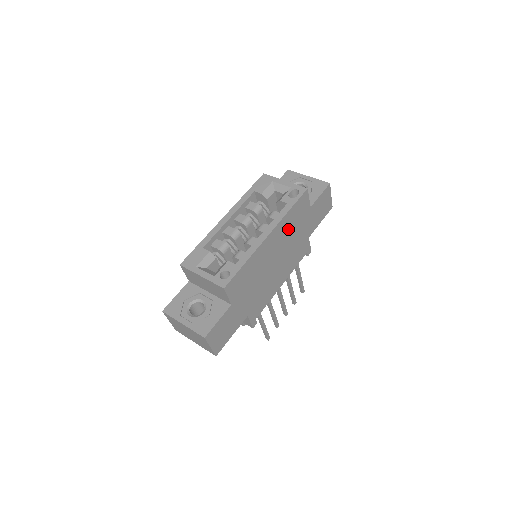
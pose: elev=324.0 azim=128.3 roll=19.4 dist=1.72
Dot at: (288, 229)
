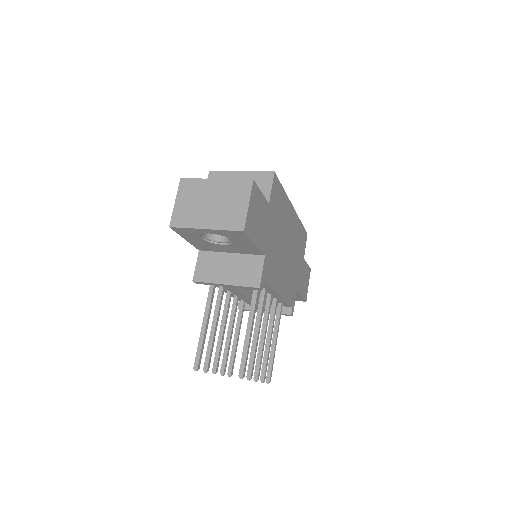
Dot at: (296, 239)
